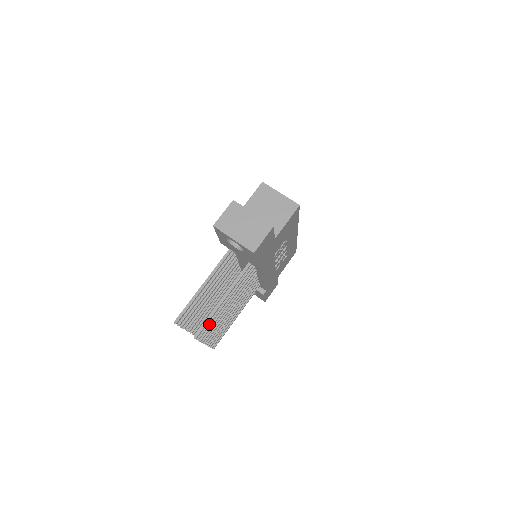
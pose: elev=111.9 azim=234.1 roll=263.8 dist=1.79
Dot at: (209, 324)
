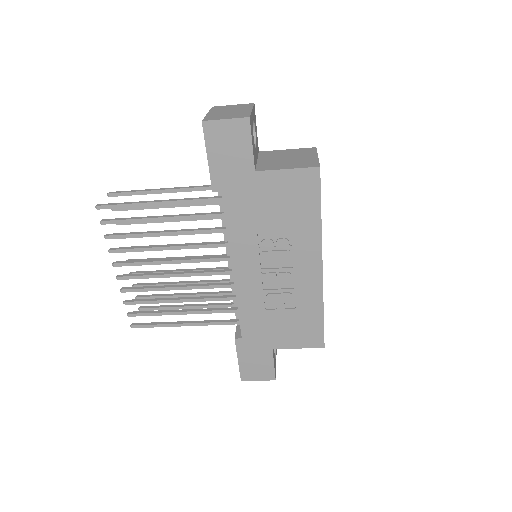
Dot at: (124, 219)
